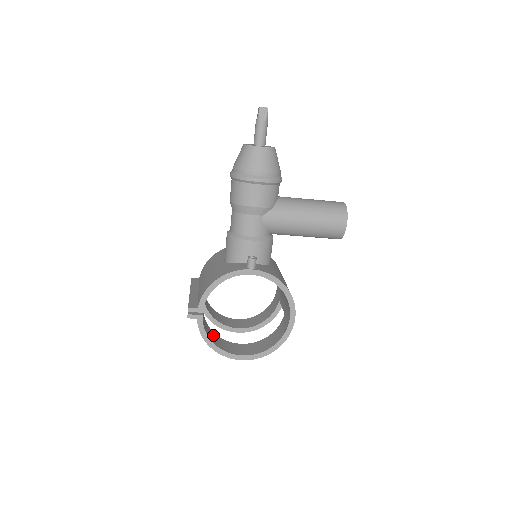
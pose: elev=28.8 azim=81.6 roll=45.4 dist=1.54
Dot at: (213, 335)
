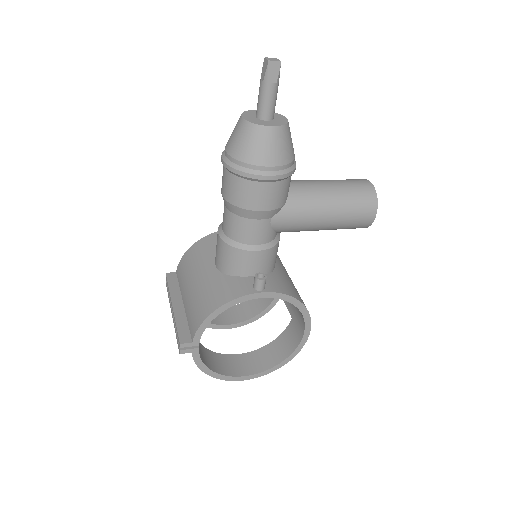
Dot at: (208, 355)
